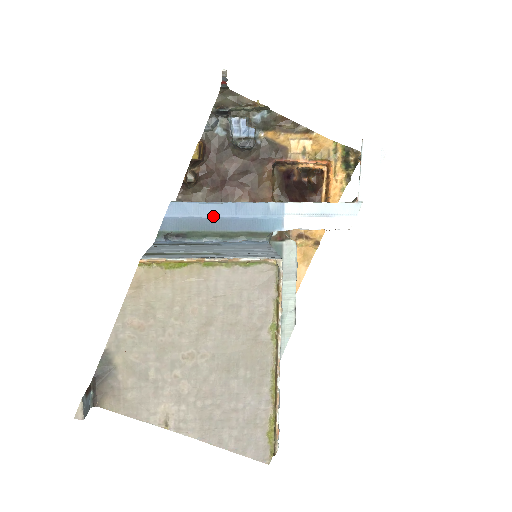
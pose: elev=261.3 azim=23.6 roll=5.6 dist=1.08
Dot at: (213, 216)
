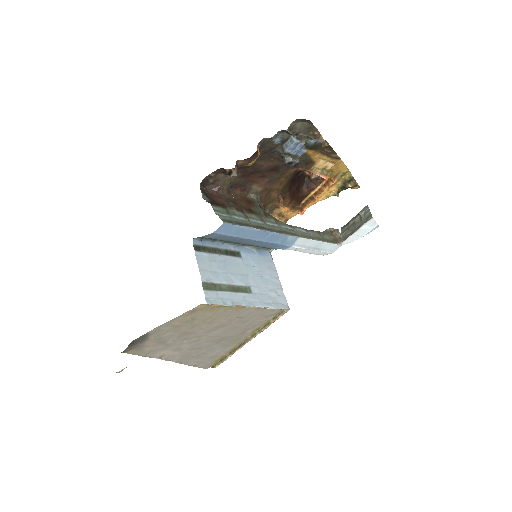
Dot at: (248, 238)
